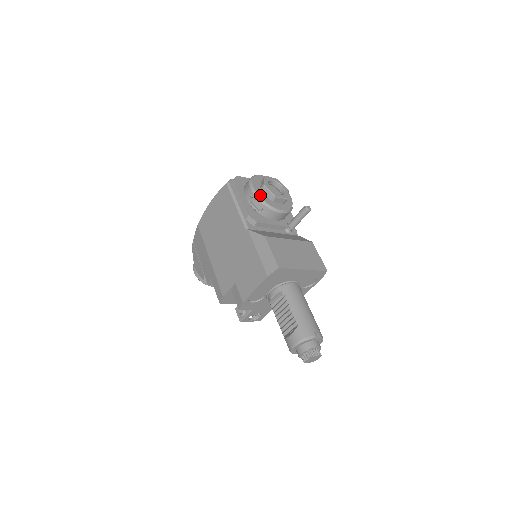
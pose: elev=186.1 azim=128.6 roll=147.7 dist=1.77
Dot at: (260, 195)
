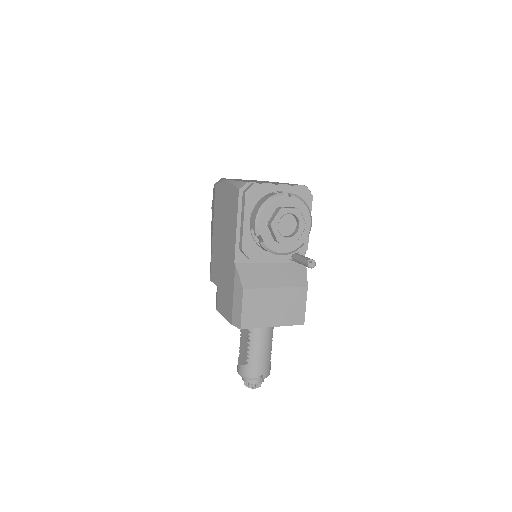
Dot at: (262, 234)
